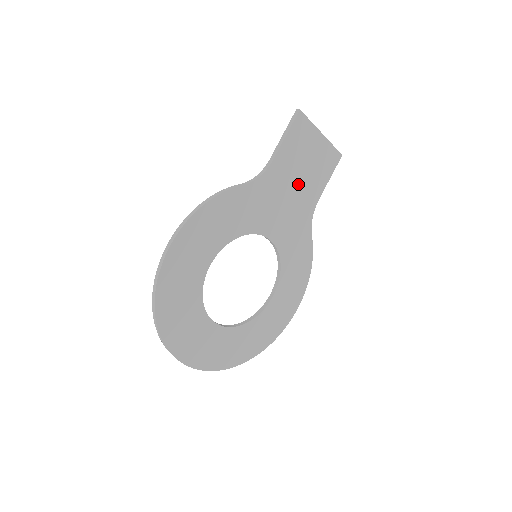
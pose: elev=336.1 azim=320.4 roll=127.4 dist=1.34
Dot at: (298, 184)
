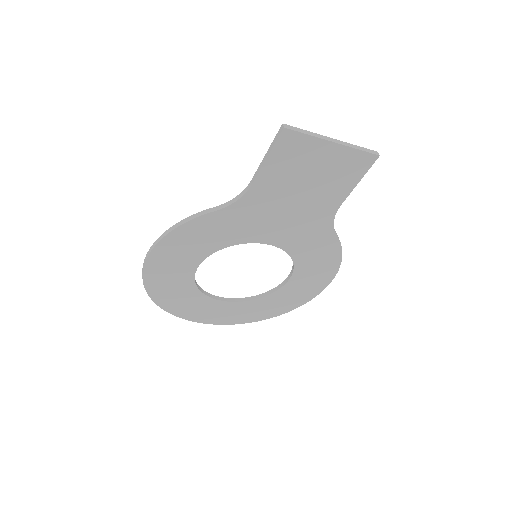
Dot at: (301, 196)
